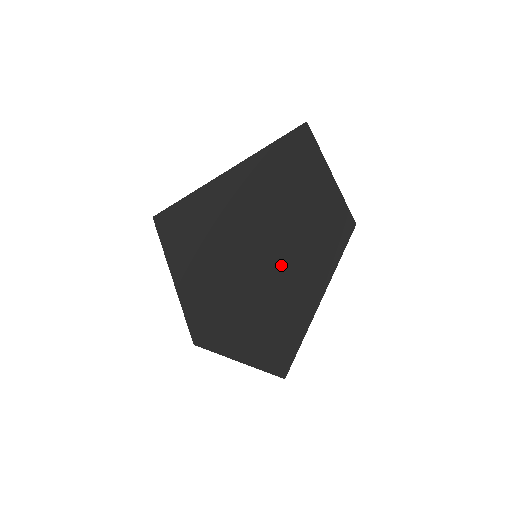
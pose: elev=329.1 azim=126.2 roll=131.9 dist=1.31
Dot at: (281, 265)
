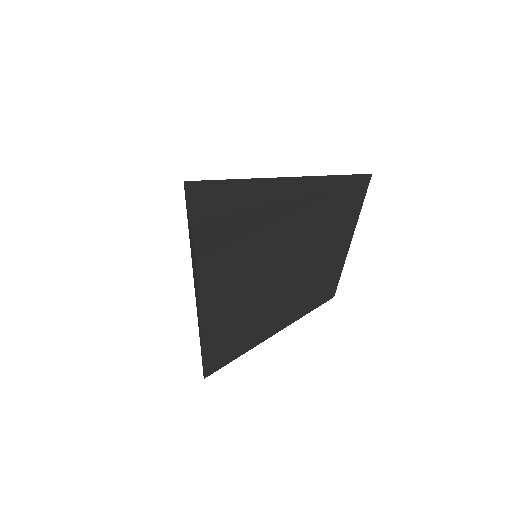
Dot at: (260, 299)
